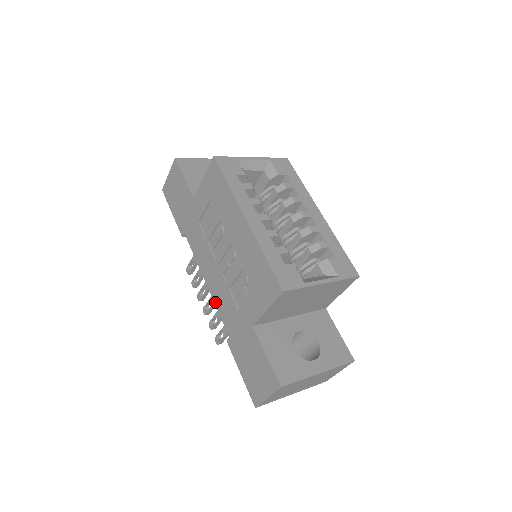
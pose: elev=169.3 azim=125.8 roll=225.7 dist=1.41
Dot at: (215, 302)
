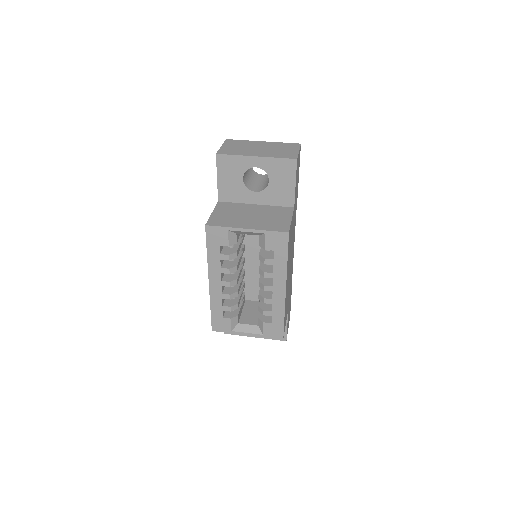
Dot at: occluded
